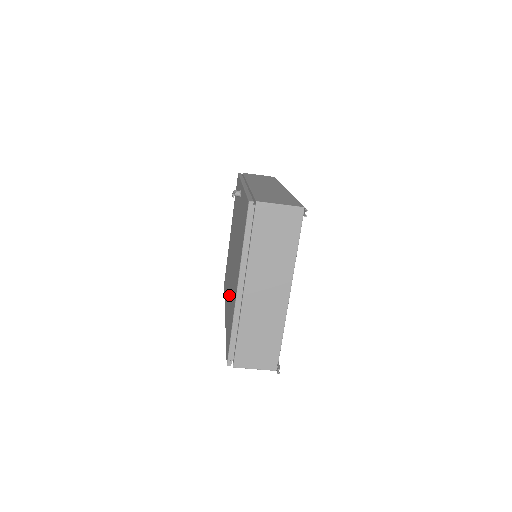
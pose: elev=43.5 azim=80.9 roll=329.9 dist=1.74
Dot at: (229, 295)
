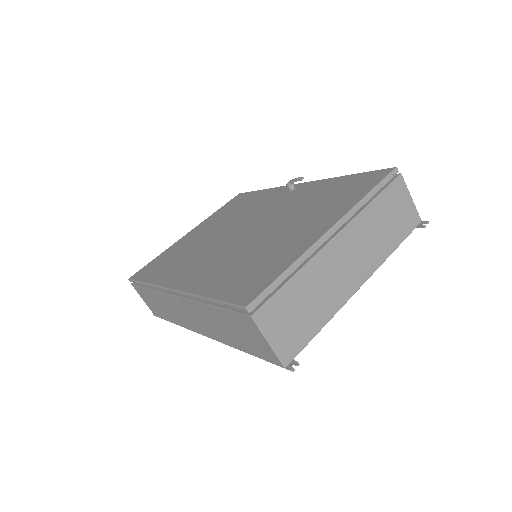
Dot at: (223, 260)
